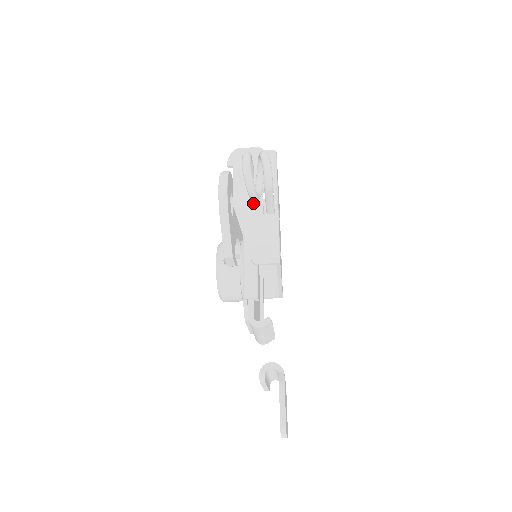
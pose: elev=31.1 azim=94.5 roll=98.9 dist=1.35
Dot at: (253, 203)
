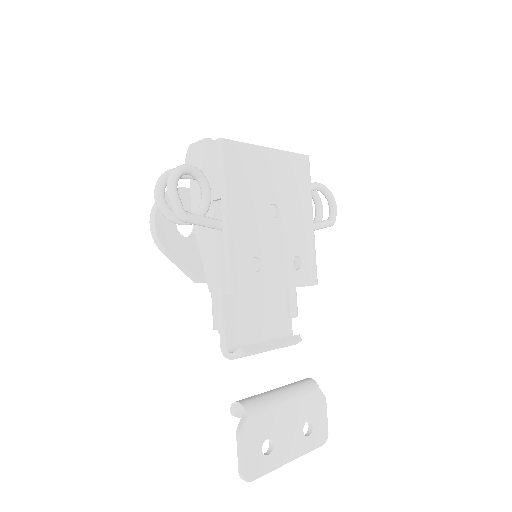
Dot at: occluded
